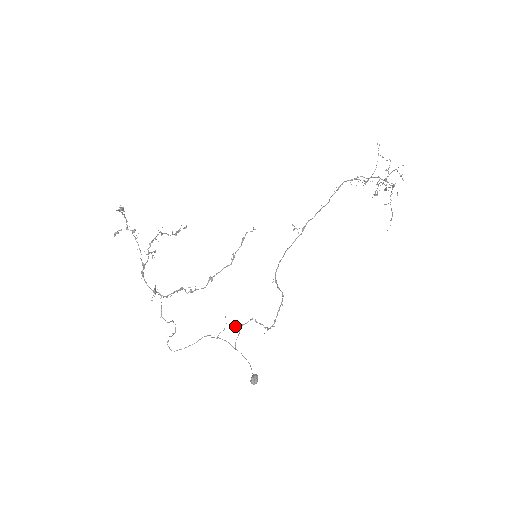
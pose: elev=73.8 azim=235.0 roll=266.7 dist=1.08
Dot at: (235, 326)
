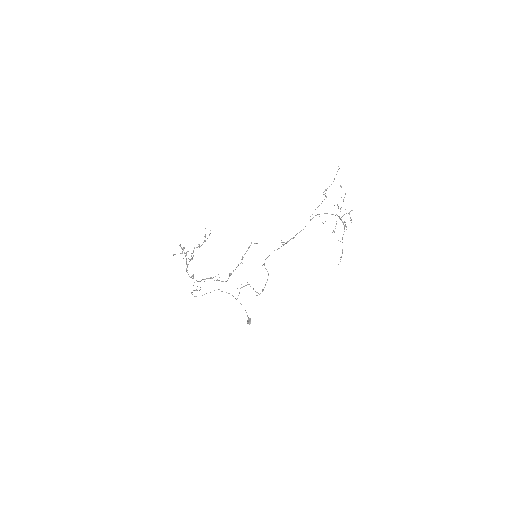
Dot at: (237, 288)
